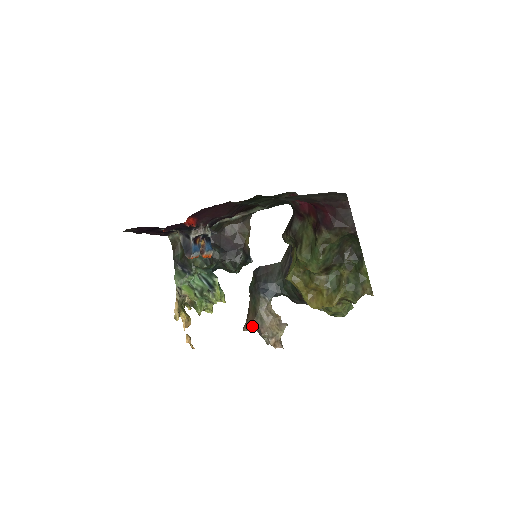
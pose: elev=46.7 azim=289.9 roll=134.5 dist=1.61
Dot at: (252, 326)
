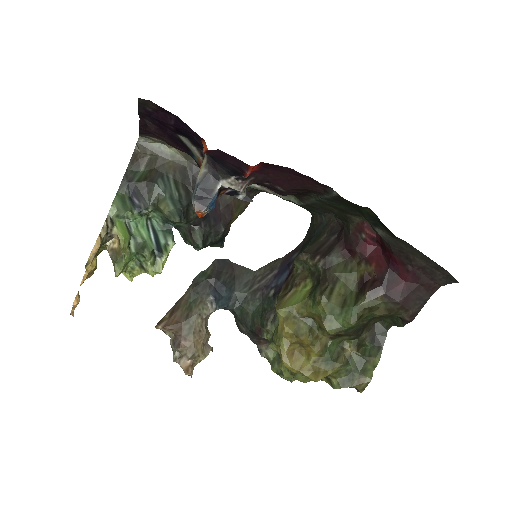
Dot at: (173, 329)
